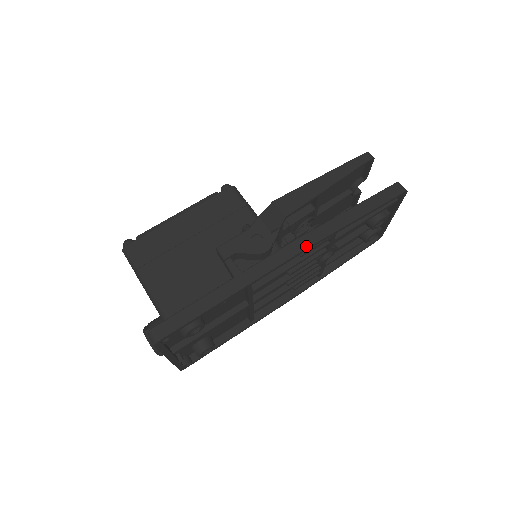
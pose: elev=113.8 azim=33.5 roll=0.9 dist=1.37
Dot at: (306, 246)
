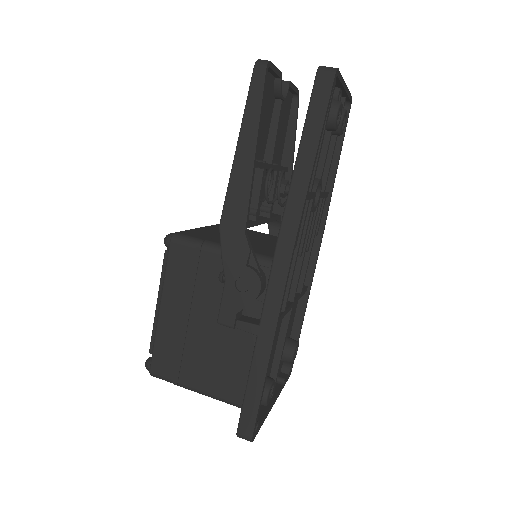
Dot at: (290, 248)
